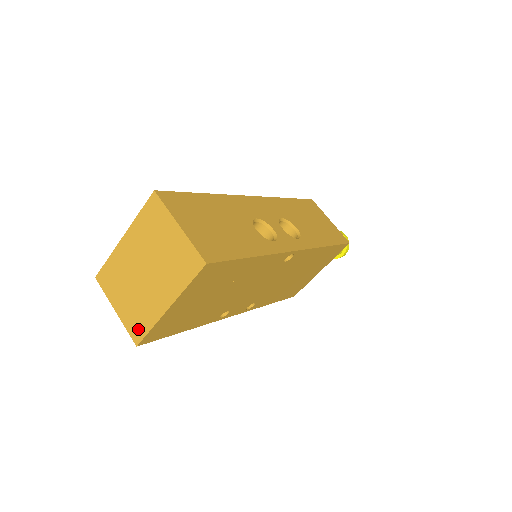
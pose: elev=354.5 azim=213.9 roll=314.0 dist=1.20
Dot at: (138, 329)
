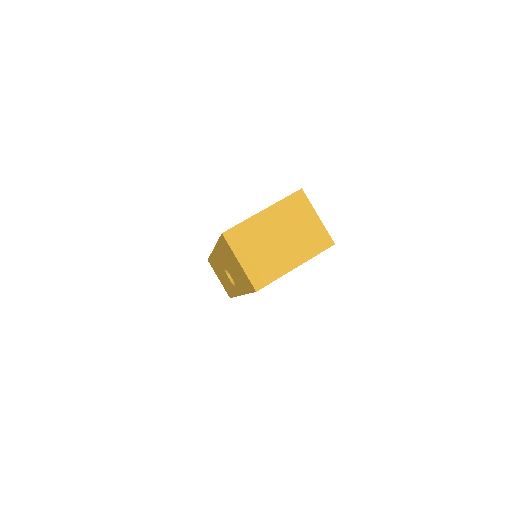
Dot at: (262, 279)
